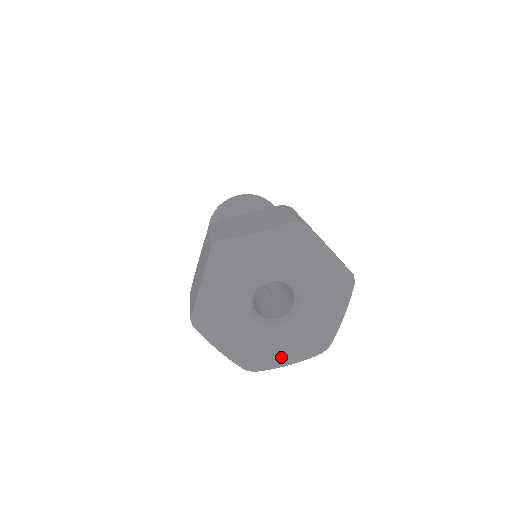
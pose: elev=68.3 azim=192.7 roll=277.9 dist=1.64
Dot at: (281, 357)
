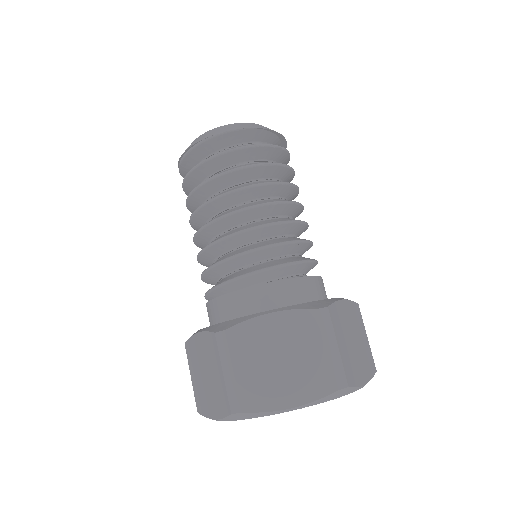
Dot at: occluded
